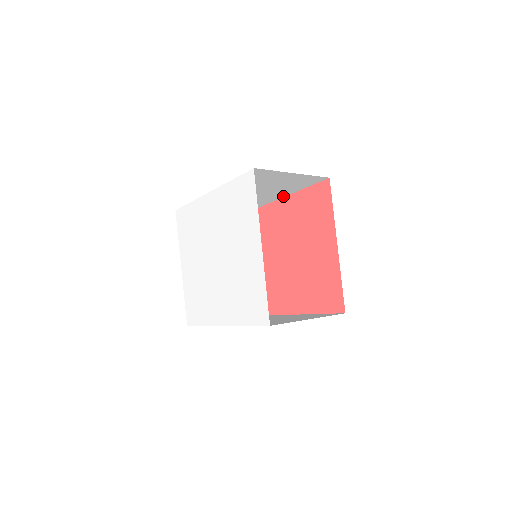
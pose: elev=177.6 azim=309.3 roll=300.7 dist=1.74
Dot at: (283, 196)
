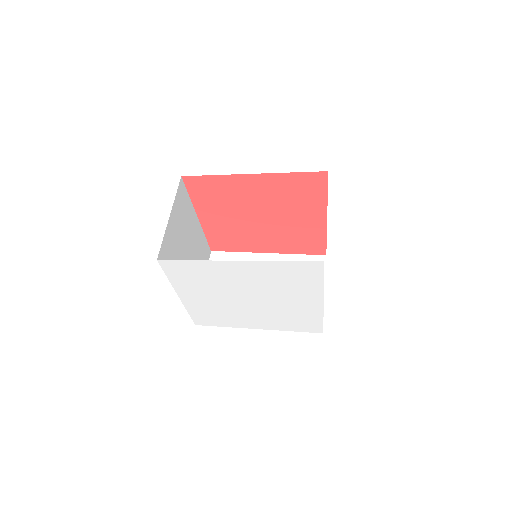
Dot at: (255, 175)
